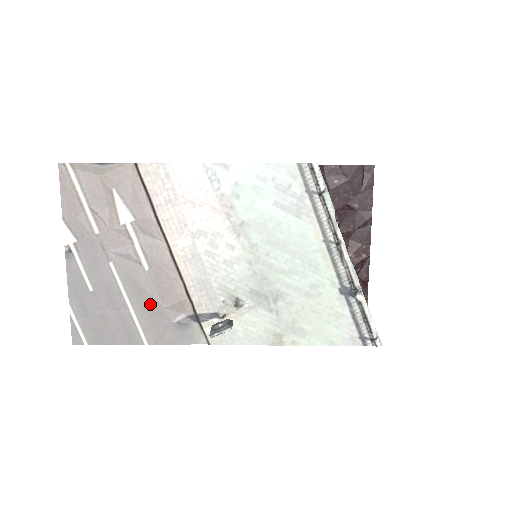
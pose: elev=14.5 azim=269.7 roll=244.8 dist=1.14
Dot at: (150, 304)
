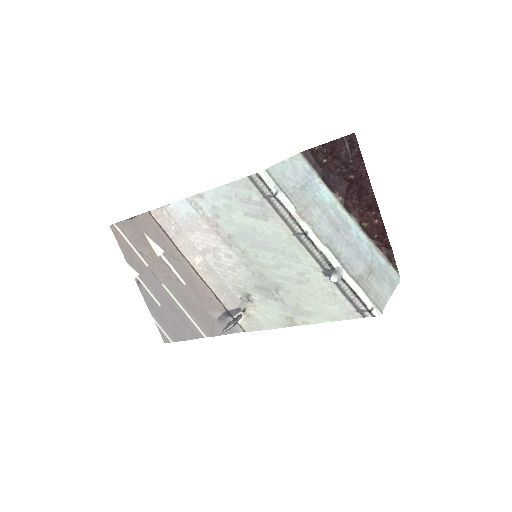
Dot at: (196, 308)
